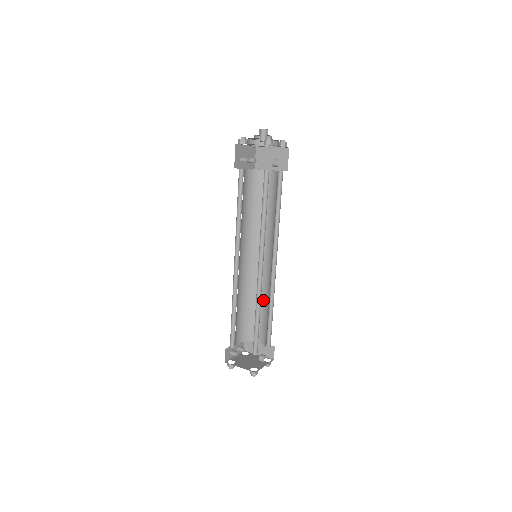
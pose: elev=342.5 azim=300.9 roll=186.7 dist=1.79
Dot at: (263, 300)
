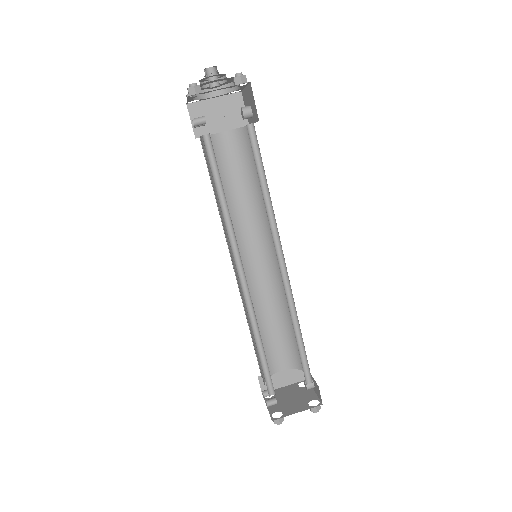
Dot at: (271, 313)
